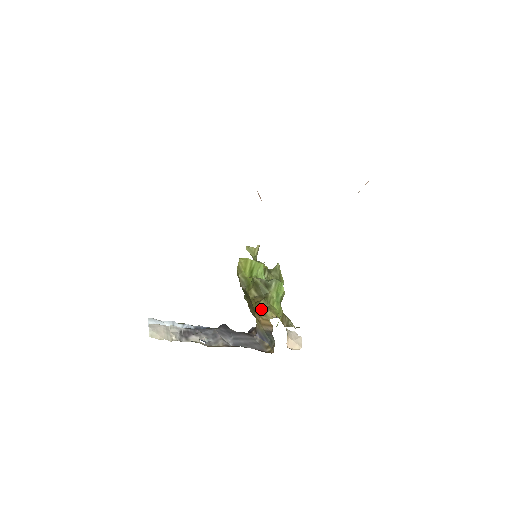
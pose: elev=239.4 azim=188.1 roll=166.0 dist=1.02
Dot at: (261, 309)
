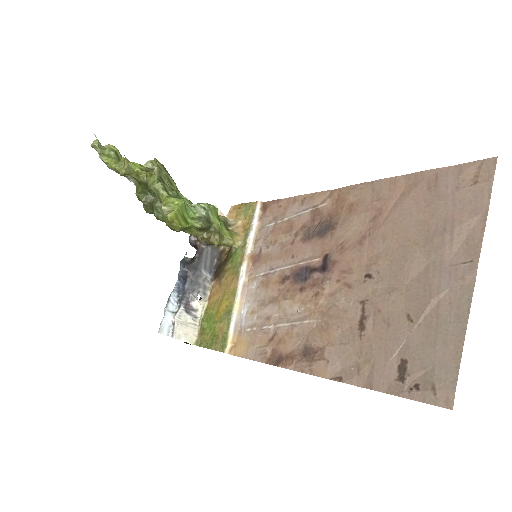
Dot at: (222, 244)
